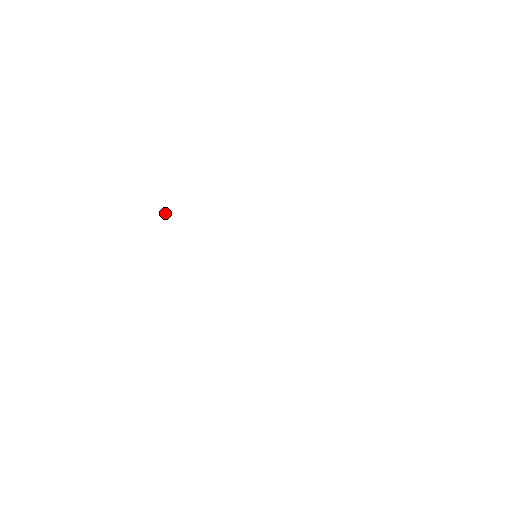
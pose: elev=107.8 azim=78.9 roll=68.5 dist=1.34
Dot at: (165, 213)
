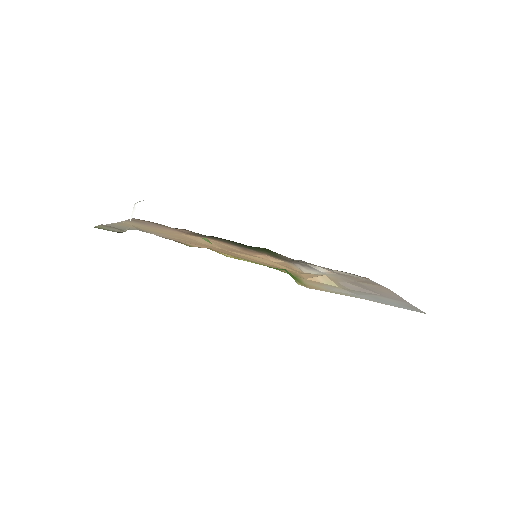
Dot at: occluded
